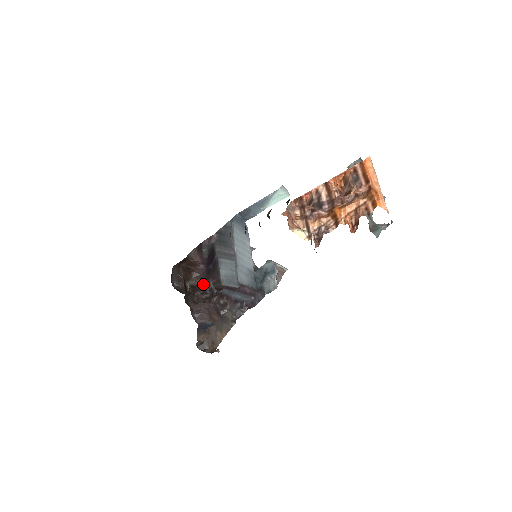
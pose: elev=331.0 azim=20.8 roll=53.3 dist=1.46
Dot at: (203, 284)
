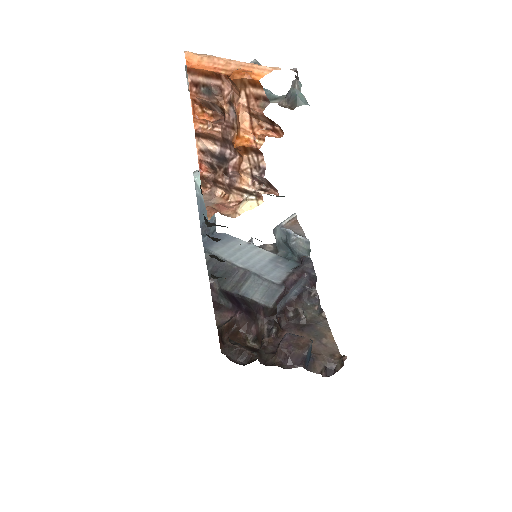
Dot at: (259, 327)
